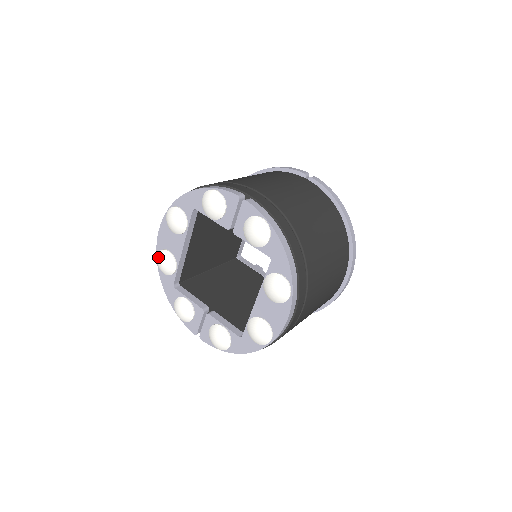
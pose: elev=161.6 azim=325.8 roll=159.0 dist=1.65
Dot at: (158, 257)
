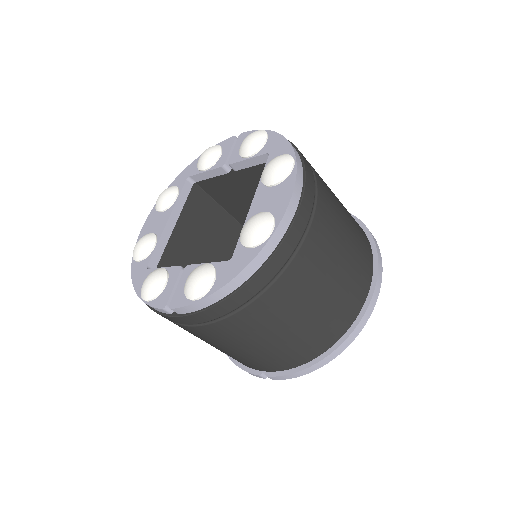
Dot at: (136, 243)
